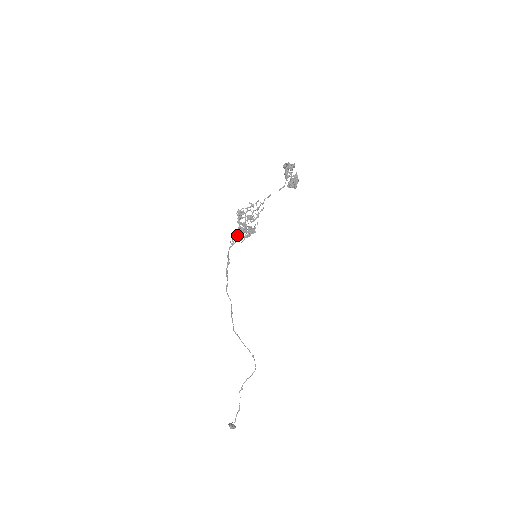
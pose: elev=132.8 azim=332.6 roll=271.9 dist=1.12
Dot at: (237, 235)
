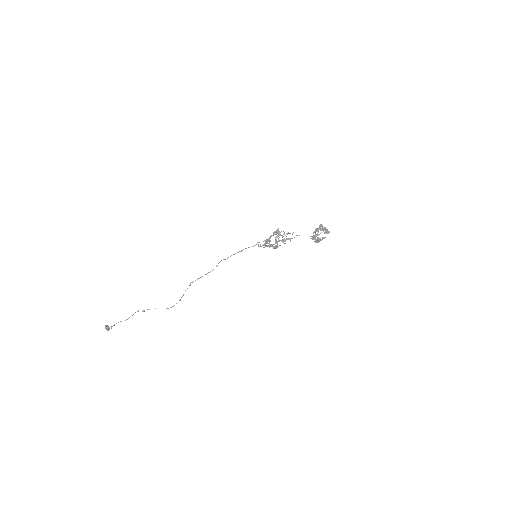
Dot at: (267, 243)
